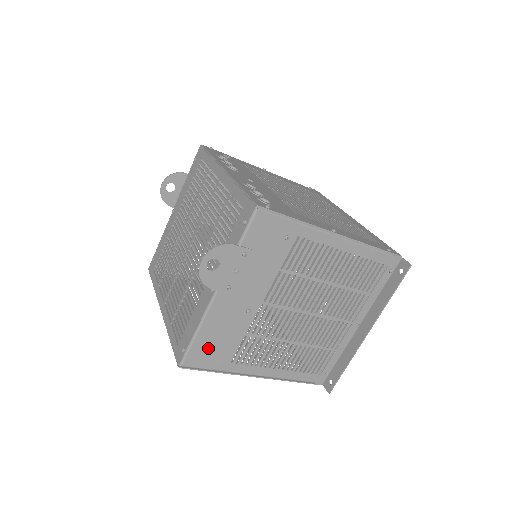
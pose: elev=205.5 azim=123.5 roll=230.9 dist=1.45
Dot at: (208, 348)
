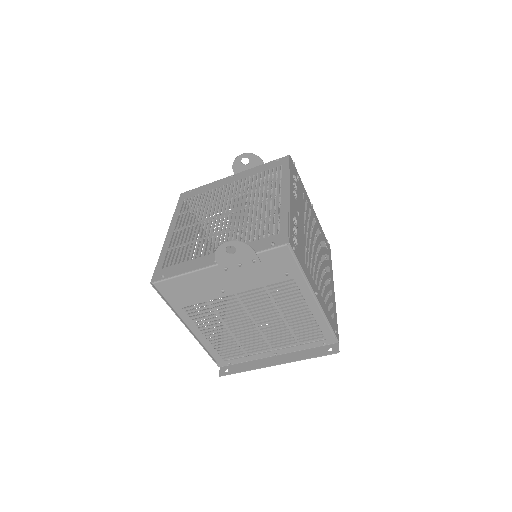
Dot at: (178, 289)
